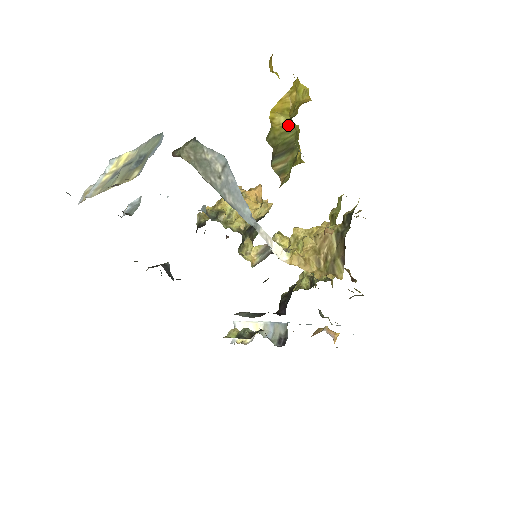
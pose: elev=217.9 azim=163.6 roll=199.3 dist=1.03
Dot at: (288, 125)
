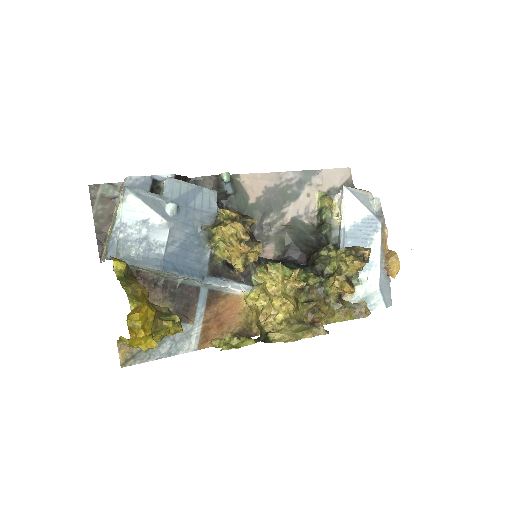
Dot at: occluded
